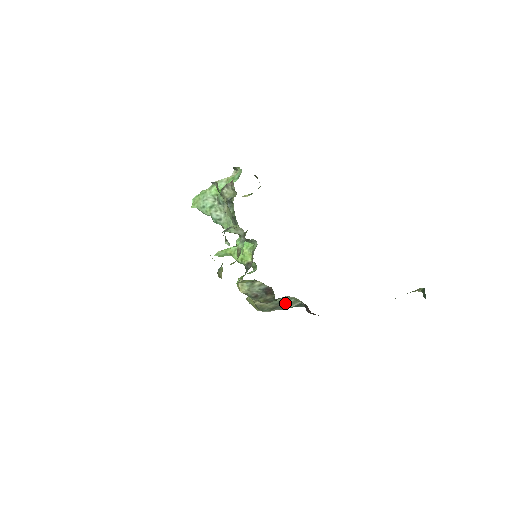
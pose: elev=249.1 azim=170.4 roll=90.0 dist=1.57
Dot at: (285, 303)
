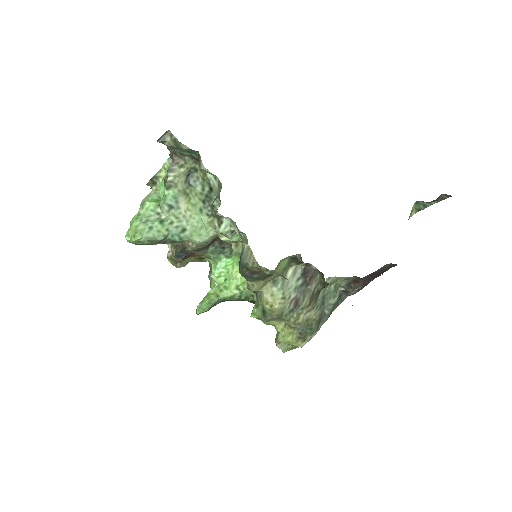
Dot at: (328, 298)
